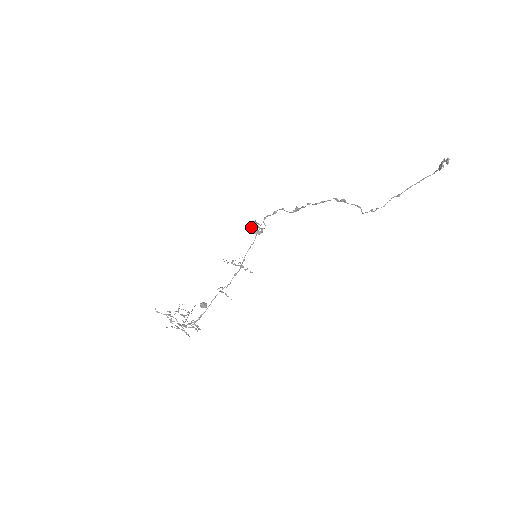
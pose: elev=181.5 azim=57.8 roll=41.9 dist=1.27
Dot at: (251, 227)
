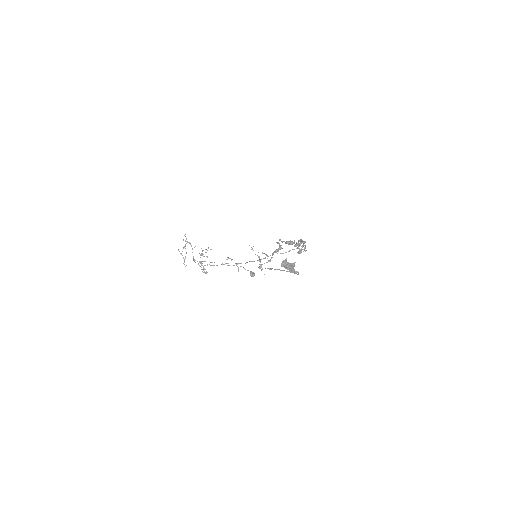
Dot at: (298, 243)
